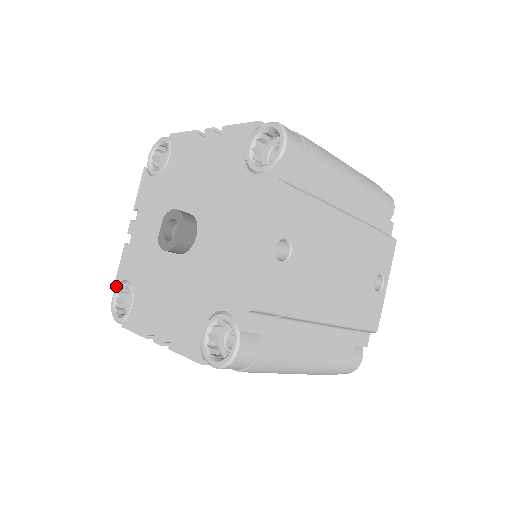
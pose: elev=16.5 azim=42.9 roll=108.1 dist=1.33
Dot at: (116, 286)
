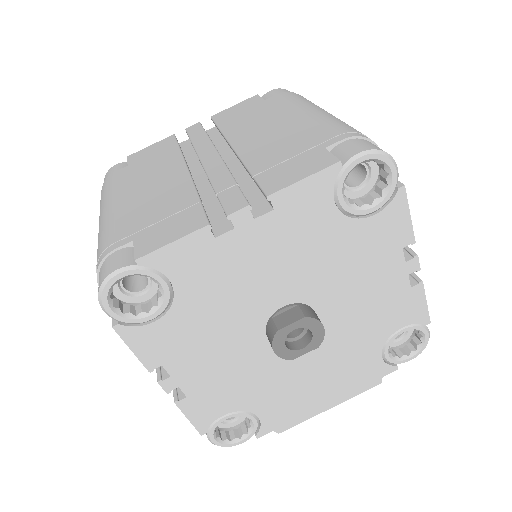
Dot at: (141, 265)
